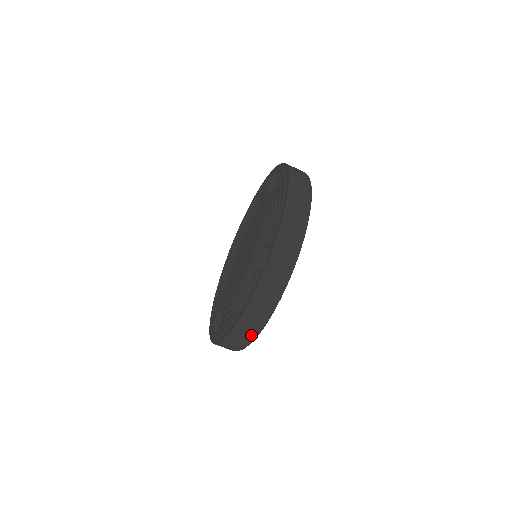
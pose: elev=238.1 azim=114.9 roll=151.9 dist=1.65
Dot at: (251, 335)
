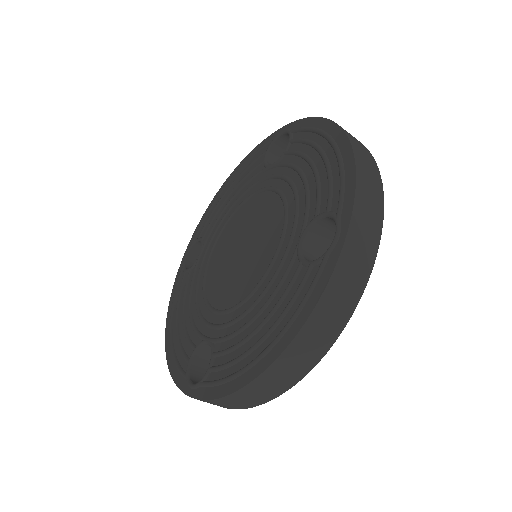
Dot at: occluded
